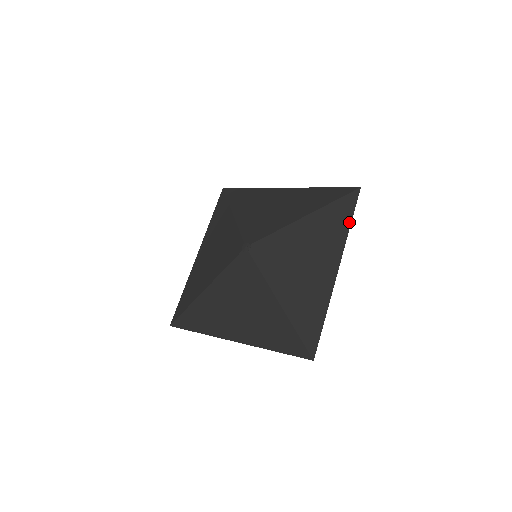
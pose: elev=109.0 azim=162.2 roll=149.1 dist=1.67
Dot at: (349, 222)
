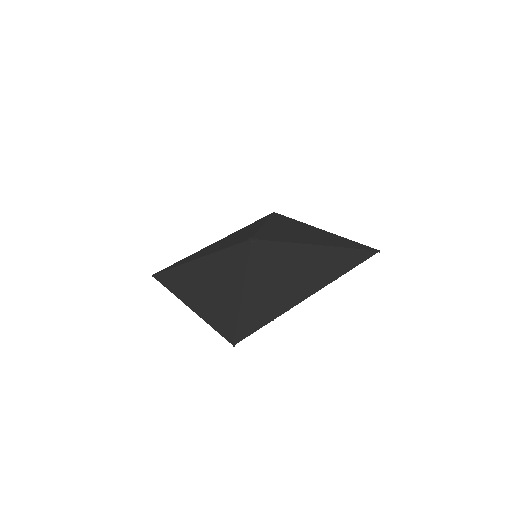
Dot at: (350, 268)
